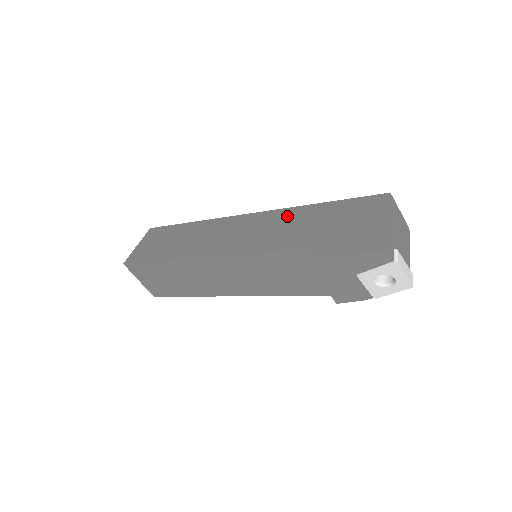
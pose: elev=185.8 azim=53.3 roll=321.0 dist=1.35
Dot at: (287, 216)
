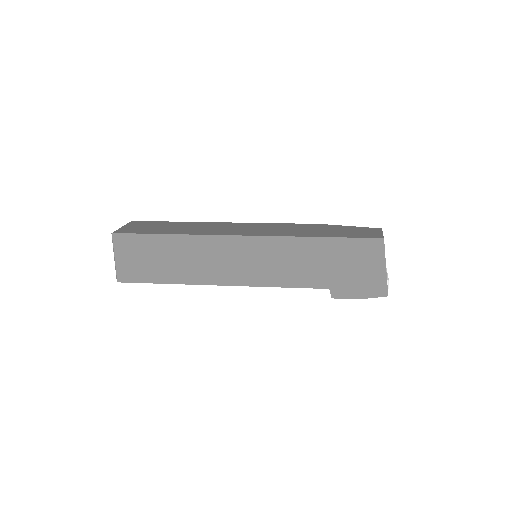
Dot at: (293, 248)
